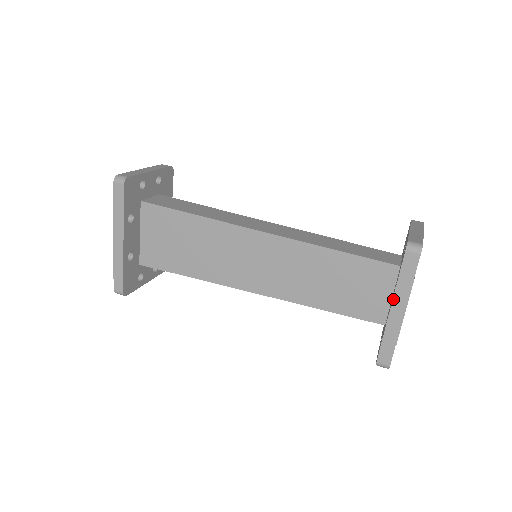
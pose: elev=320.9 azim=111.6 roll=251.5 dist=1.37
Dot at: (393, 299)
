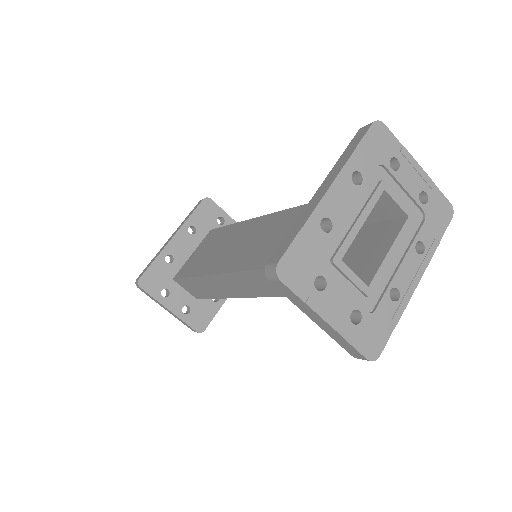
Dot at: (325, 179)
